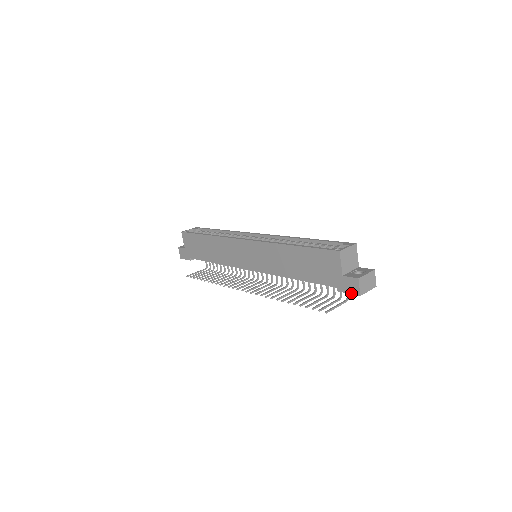
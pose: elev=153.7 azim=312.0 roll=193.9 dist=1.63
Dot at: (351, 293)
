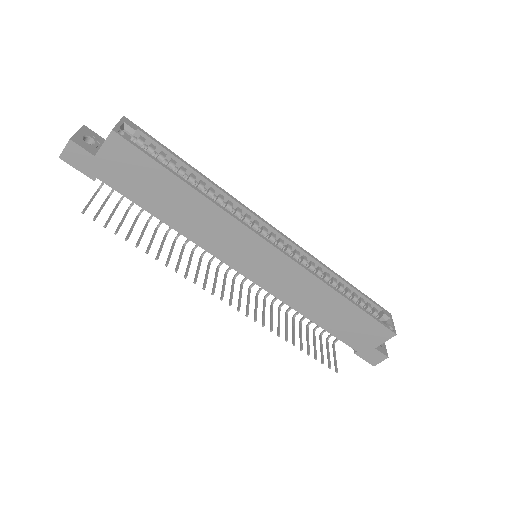
Dot at: (368, 361)
